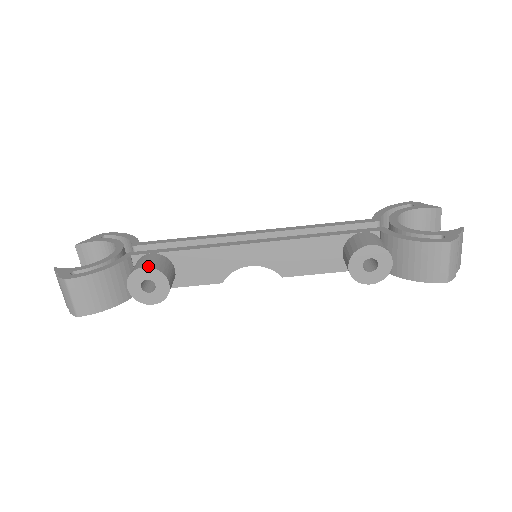
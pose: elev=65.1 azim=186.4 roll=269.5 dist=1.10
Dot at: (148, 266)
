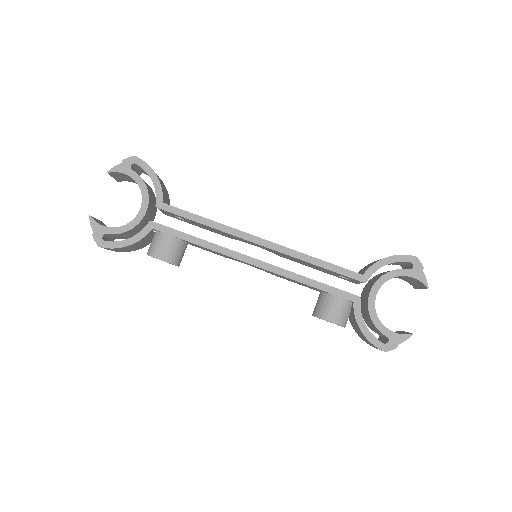
Dot at: (163, 259)
